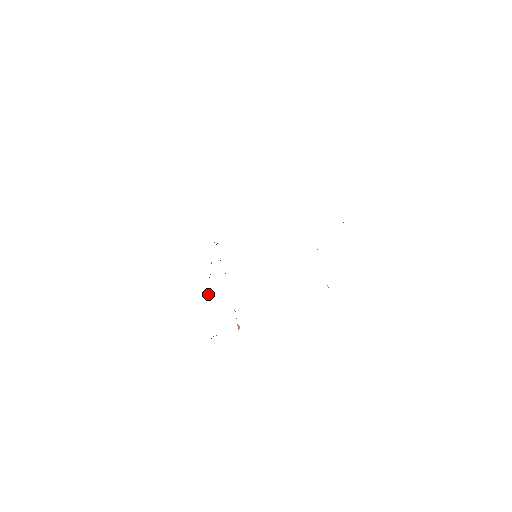
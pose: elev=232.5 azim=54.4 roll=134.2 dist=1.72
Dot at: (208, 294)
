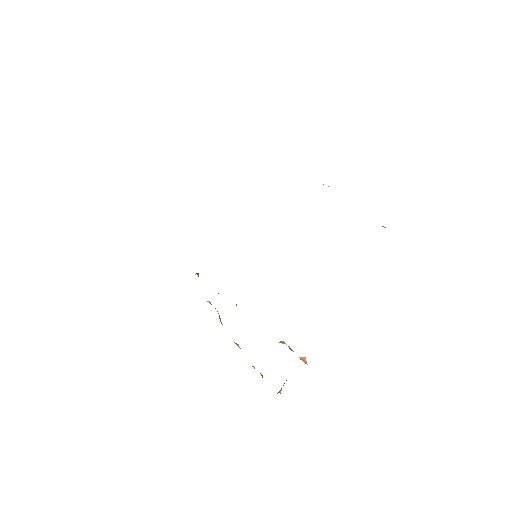
Dot at: (235, 343)
